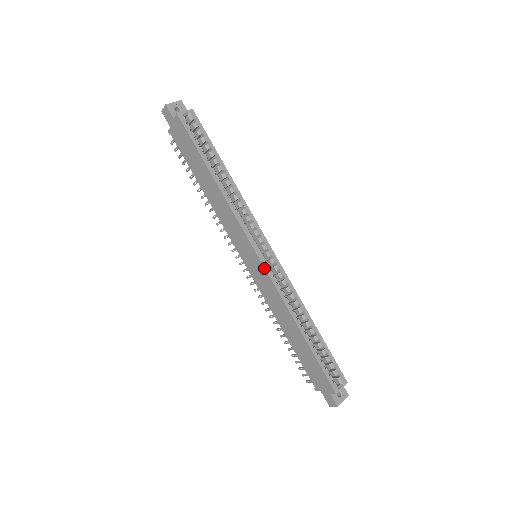
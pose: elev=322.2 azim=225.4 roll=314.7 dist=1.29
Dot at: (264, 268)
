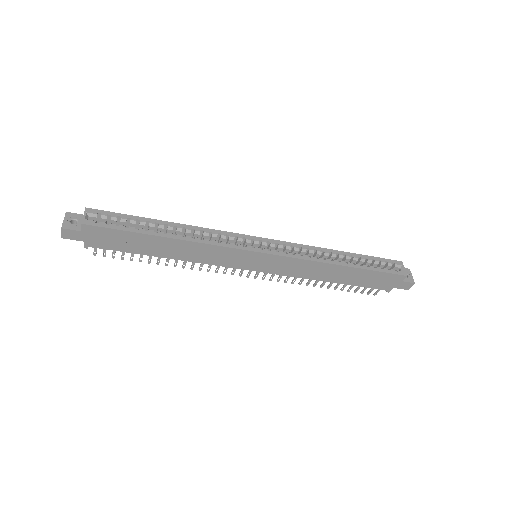
Dot at: (275, 255)
